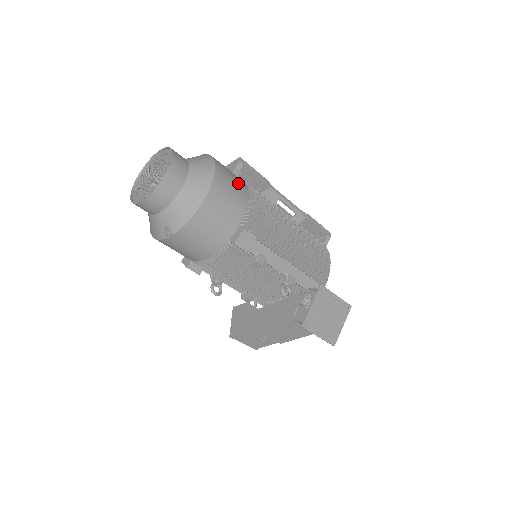
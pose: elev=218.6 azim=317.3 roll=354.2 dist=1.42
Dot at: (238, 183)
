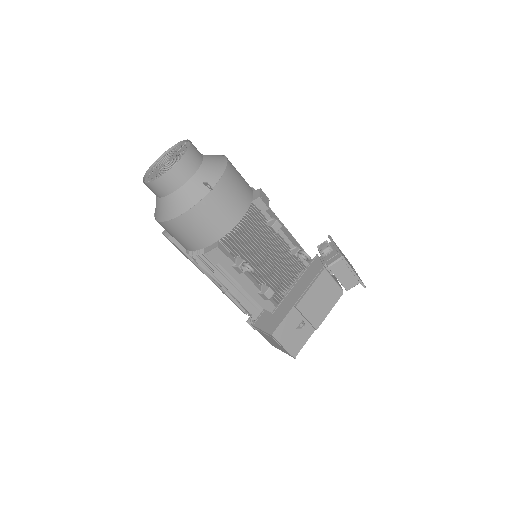
Dot at: occluded
